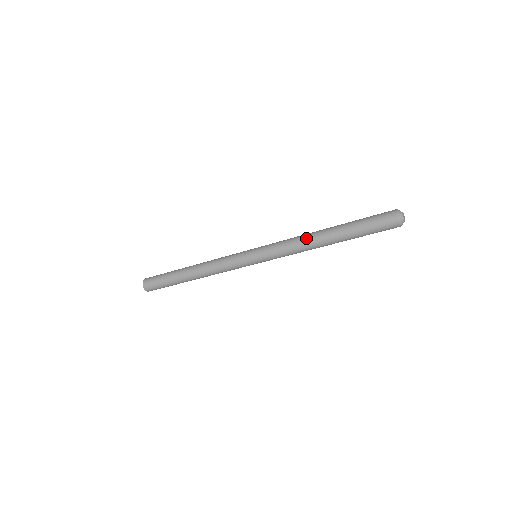
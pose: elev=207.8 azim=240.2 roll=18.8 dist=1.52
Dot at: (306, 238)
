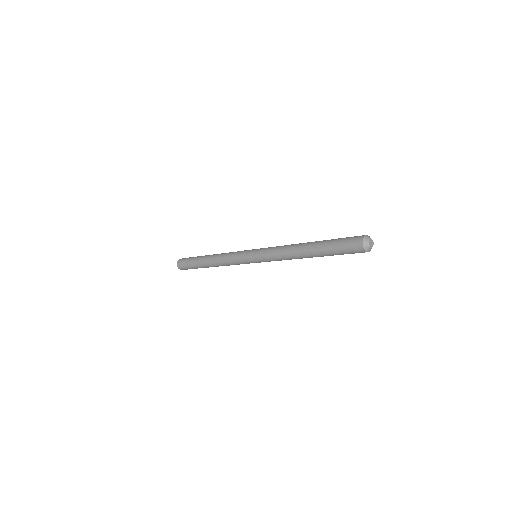
Dot at: (293, 258)
